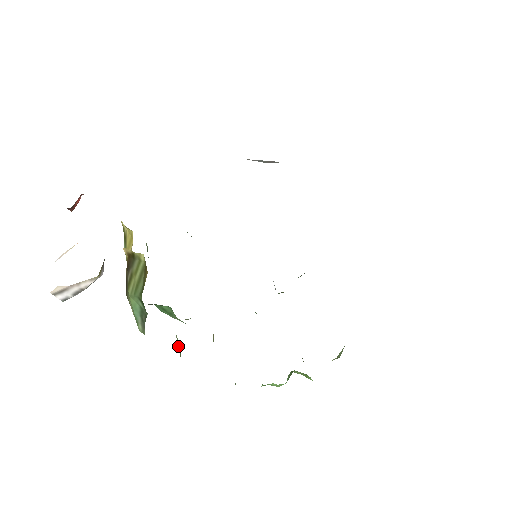
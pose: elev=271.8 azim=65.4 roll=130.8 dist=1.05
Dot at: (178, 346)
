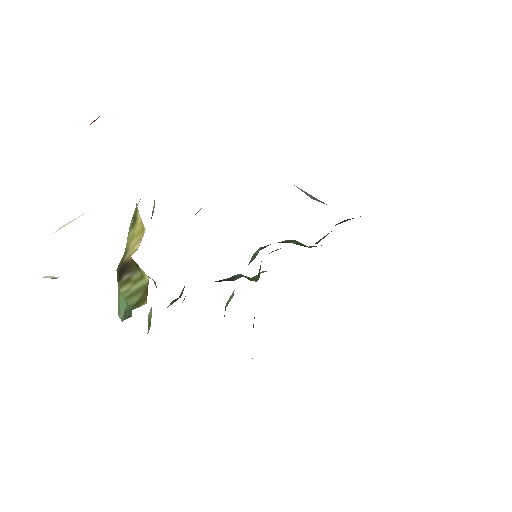
Dot at: (149, 318)
